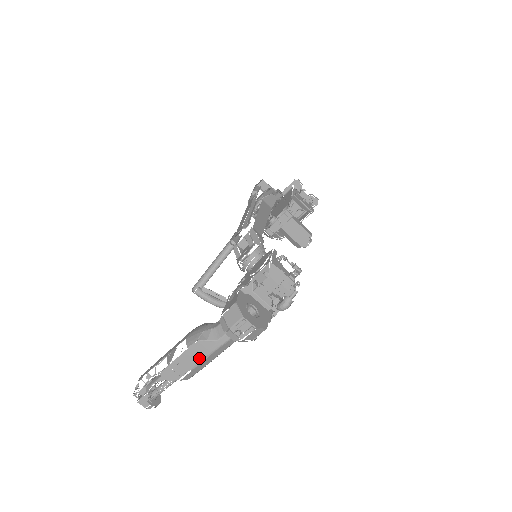
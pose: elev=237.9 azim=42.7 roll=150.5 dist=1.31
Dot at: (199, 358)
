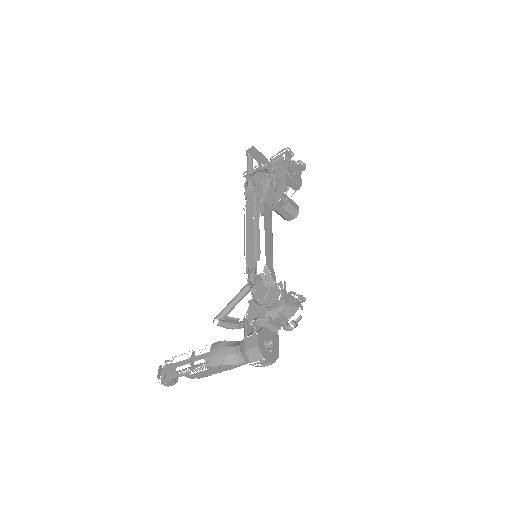
Dot at: (220, 371)
